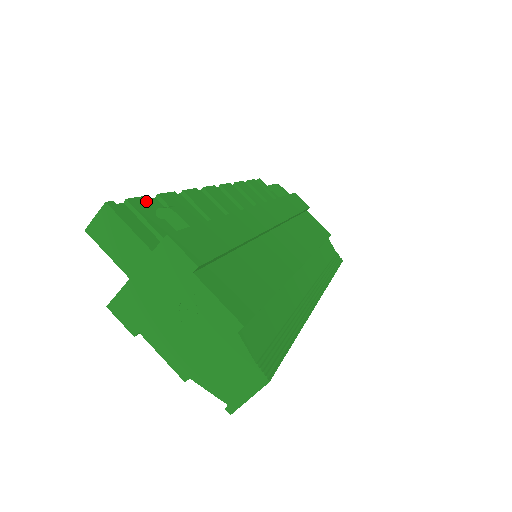
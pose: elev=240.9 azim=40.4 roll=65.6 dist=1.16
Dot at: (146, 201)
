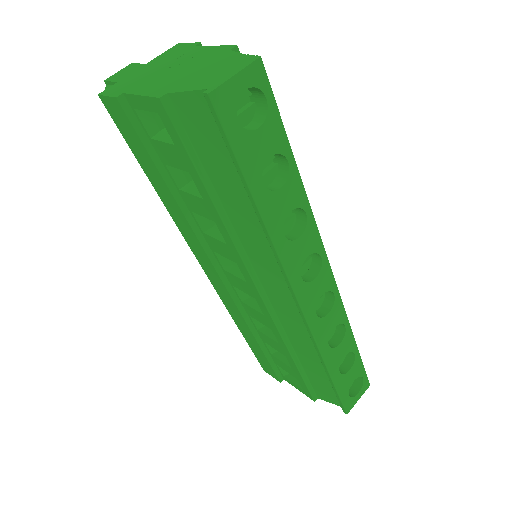
Dot at: occluded
